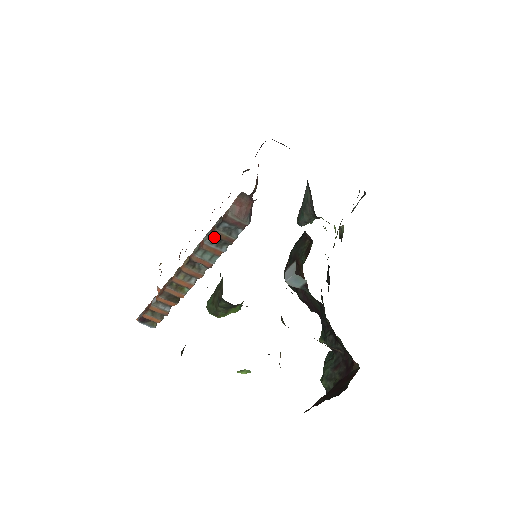
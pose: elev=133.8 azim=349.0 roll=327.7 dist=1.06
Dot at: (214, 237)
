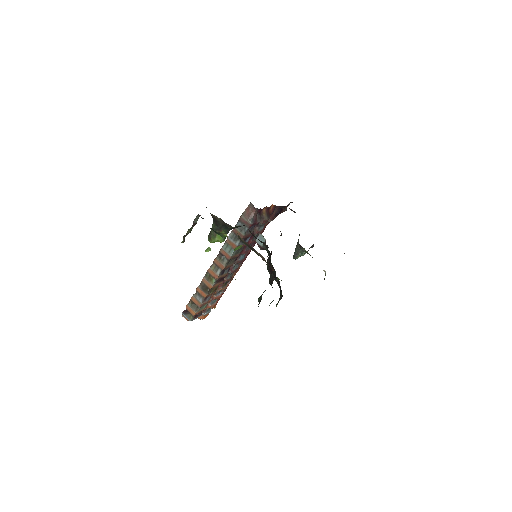
Dot at: (233, 233)
